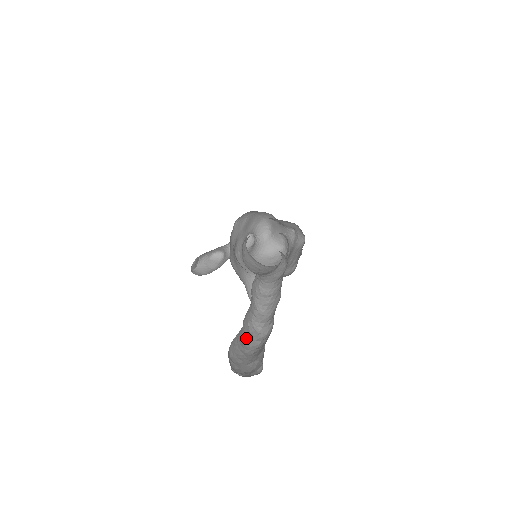
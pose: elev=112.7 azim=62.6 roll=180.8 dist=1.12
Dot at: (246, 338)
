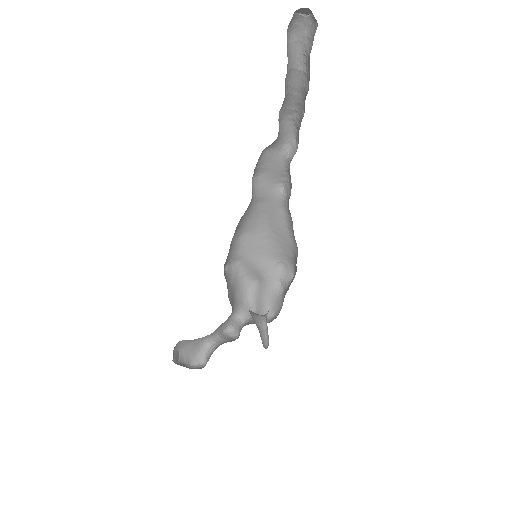
Dot at: occluded
